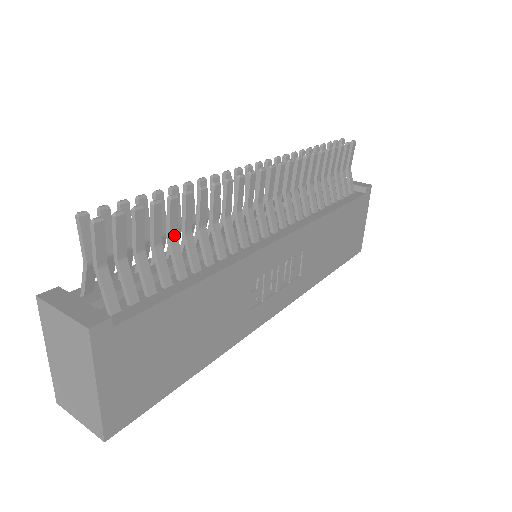
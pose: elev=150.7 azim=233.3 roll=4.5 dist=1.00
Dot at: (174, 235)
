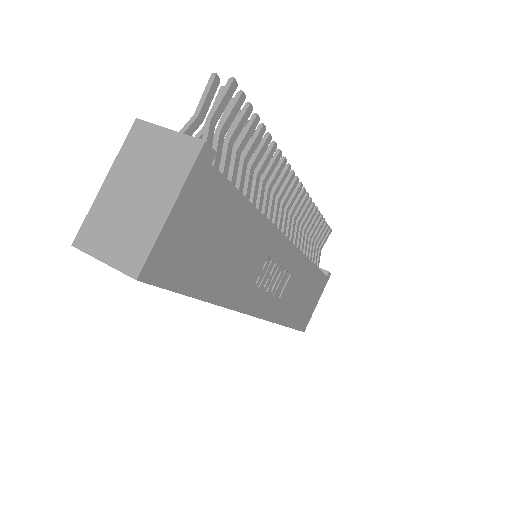
Dot at: (247, 159)
